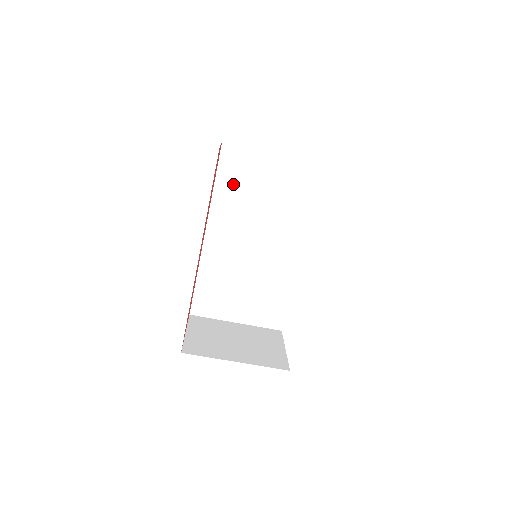
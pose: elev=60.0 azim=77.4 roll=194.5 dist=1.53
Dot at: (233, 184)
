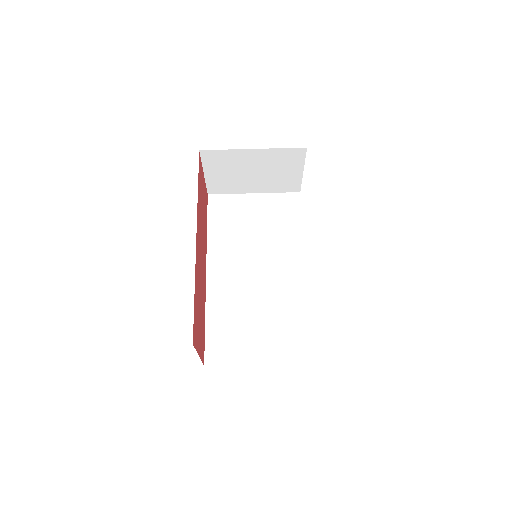
Dot at: (224, 225)
